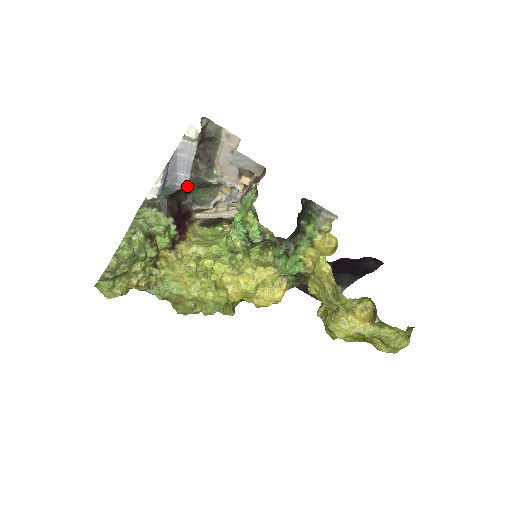
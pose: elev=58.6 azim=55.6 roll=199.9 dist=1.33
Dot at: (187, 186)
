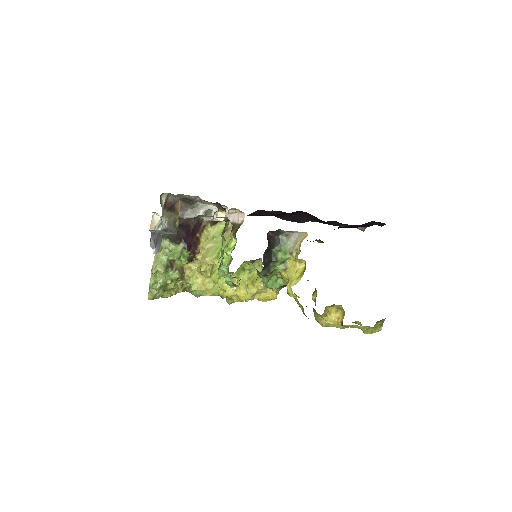
Dot at: (180, 227)
